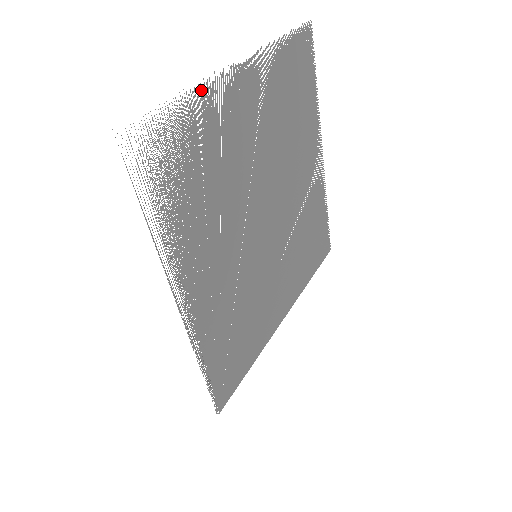
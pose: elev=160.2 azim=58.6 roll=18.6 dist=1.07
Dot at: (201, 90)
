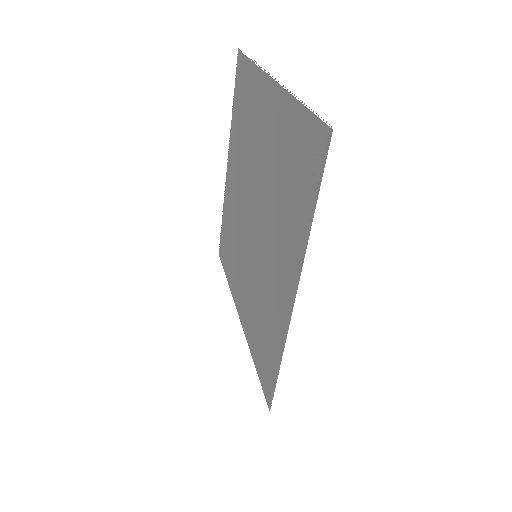
Dot at: (288, 101)
